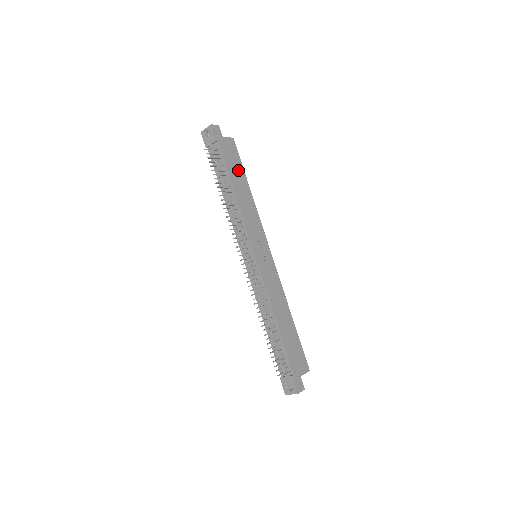
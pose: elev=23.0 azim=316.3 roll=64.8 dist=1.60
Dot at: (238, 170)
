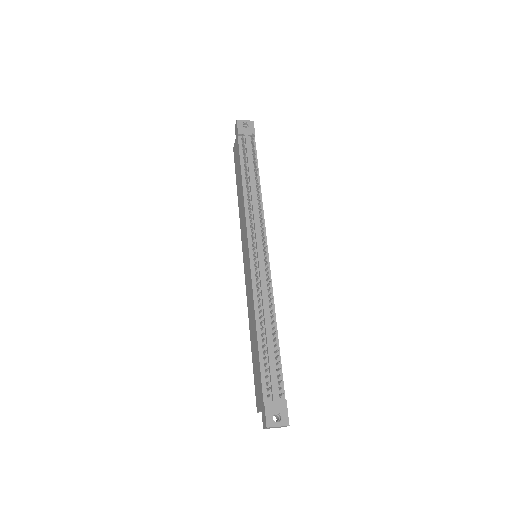
Dot at: occluded
